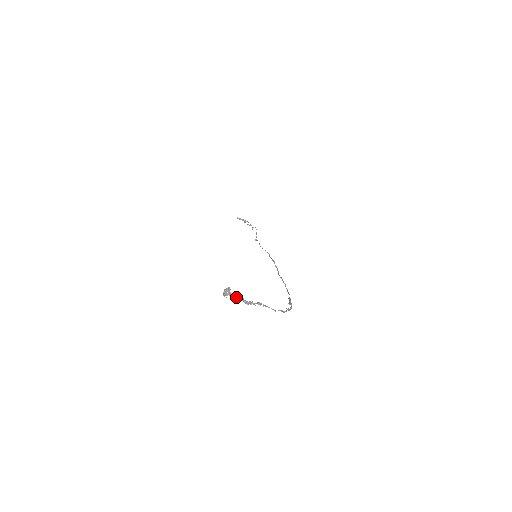
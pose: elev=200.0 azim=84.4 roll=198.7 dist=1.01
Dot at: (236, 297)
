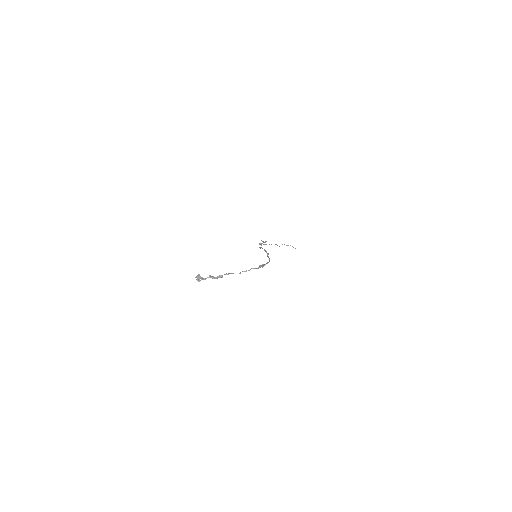
Dot at: (205, 278)
